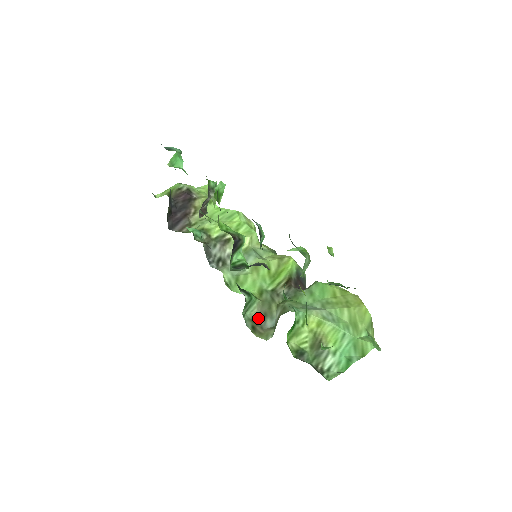
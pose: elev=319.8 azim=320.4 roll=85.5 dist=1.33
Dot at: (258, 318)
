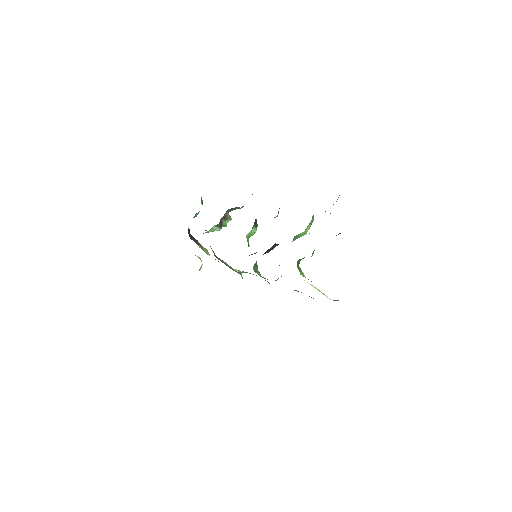
Dot at: occluded
